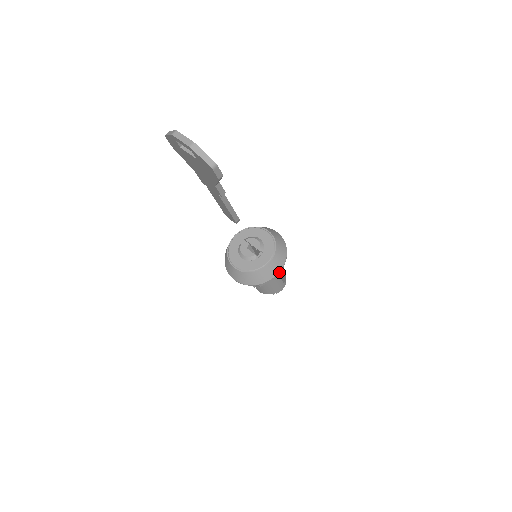
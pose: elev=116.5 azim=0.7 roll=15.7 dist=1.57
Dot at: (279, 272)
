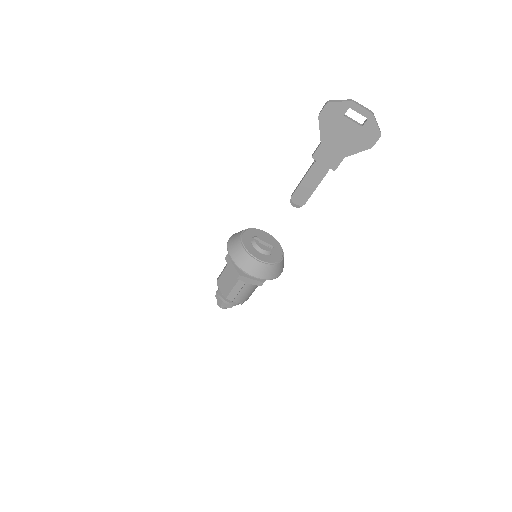
Dot at: occluded
